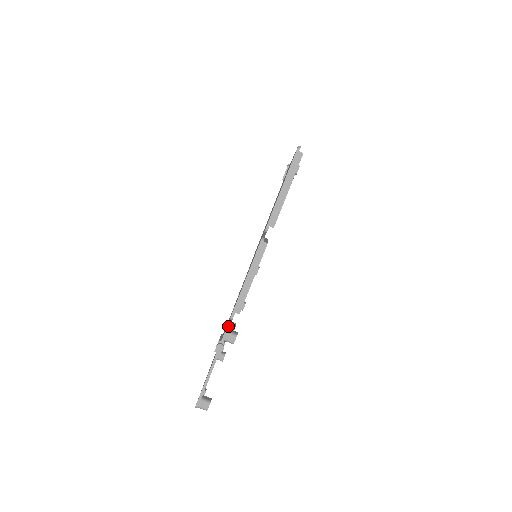
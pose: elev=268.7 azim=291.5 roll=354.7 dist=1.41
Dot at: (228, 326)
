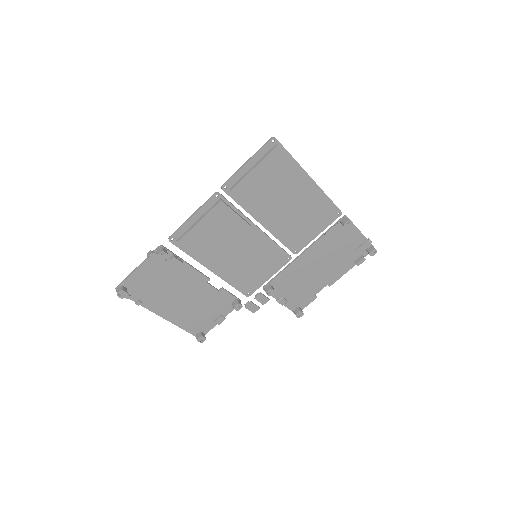
Dot at: occluded
